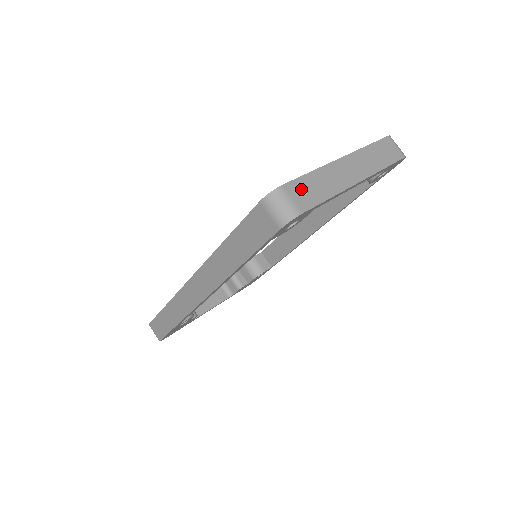
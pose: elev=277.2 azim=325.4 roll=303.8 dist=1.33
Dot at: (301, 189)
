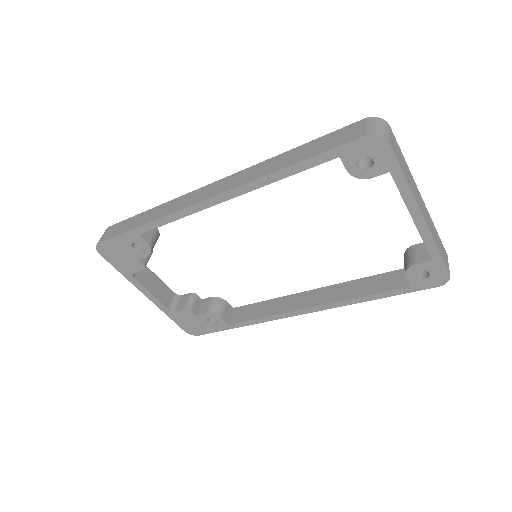
Dot at: (396, 146)
